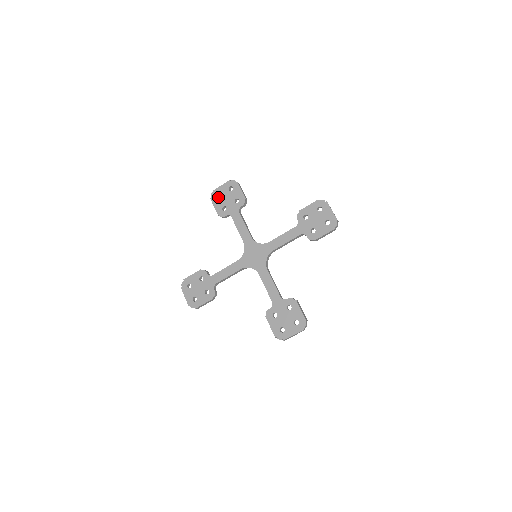
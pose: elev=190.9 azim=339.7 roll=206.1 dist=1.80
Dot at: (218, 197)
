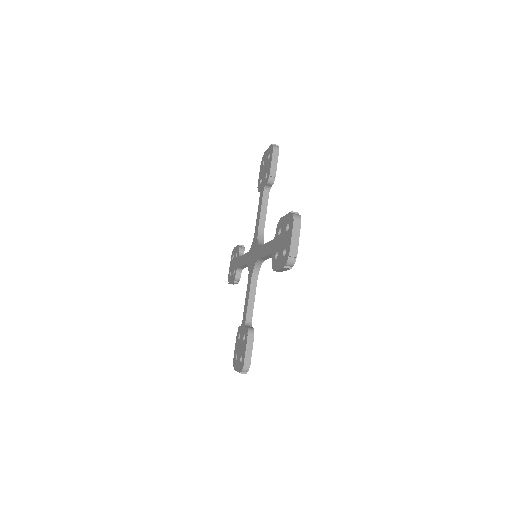
Dot at: occluded
